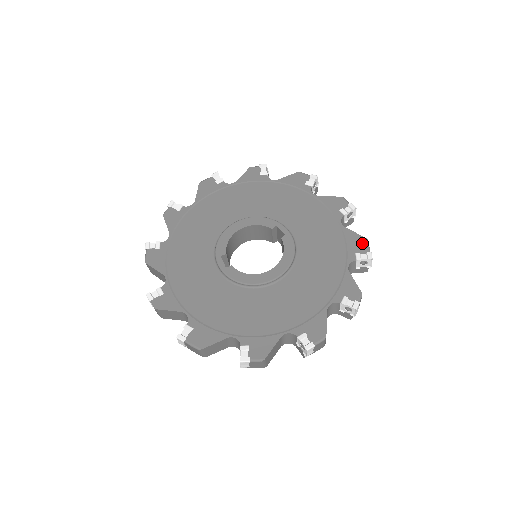
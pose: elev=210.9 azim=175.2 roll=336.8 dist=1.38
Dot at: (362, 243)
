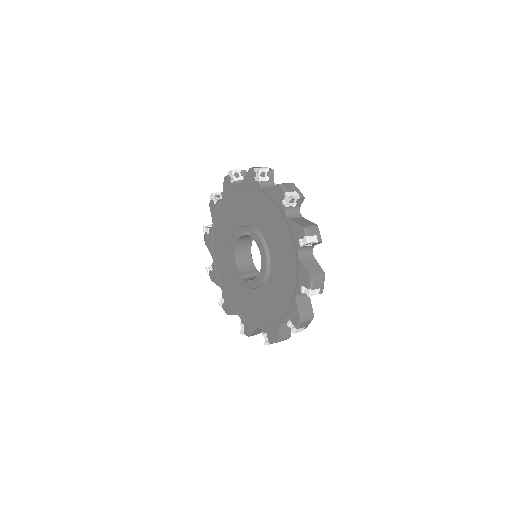
Dot at: (279, 191)
